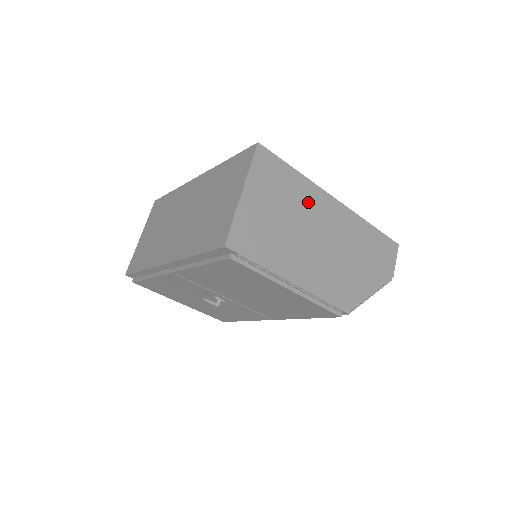
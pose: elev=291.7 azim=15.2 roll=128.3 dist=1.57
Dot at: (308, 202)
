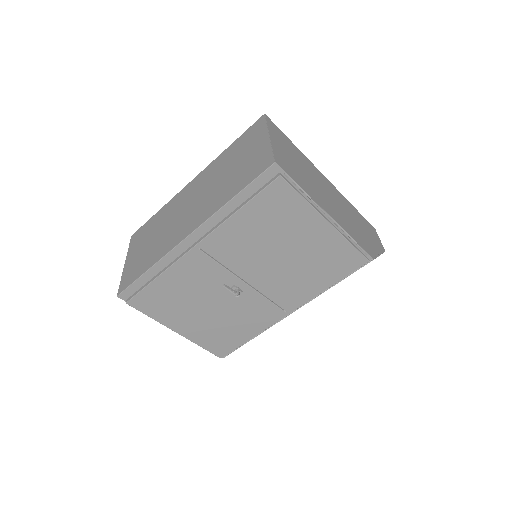
Dot at: (311, 168)
